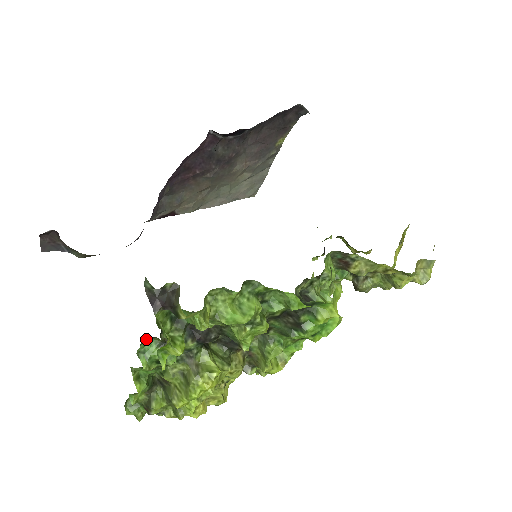
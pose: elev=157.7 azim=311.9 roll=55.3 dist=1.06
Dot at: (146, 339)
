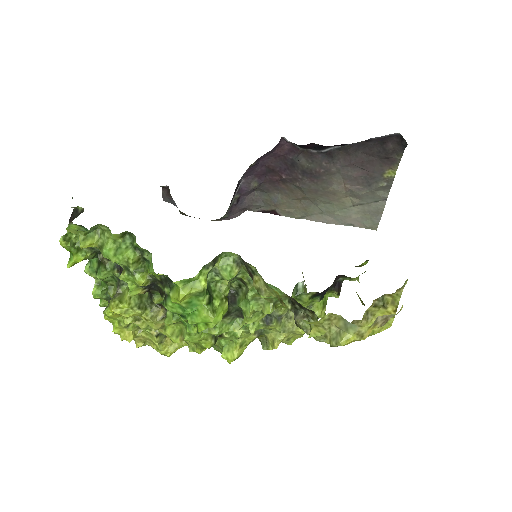
Dot at: occluded
